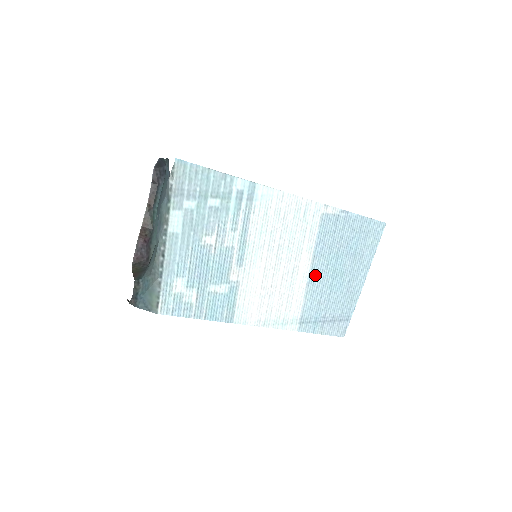
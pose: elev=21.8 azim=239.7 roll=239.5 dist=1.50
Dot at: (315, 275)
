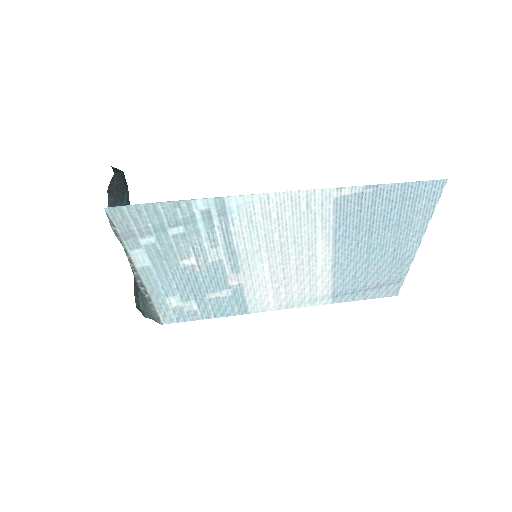
Dot at: (342, 256)
